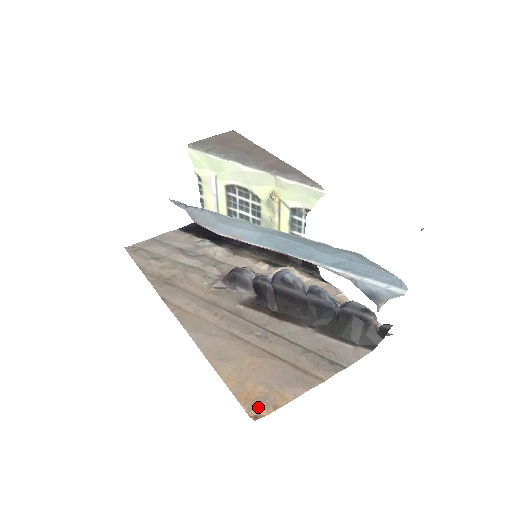
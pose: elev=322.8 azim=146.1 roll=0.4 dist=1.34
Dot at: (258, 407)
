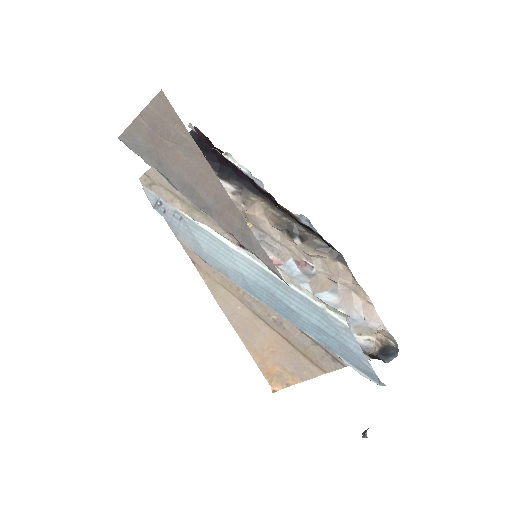
Dot at: (276, 382)
